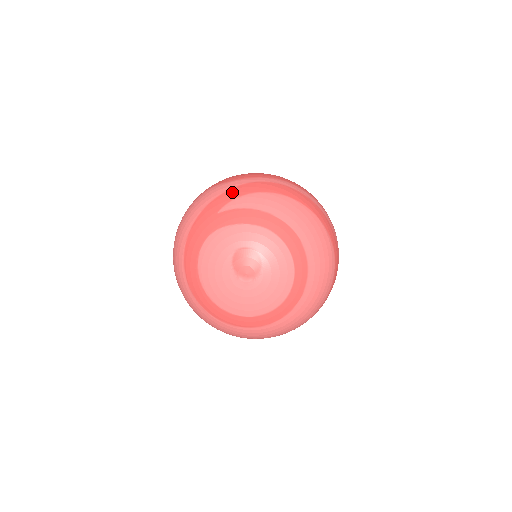
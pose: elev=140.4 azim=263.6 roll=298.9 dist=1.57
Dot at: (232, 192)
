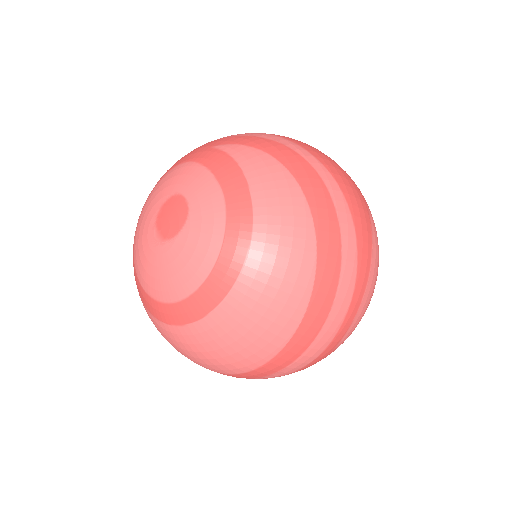
Dot at: (252, 139)
